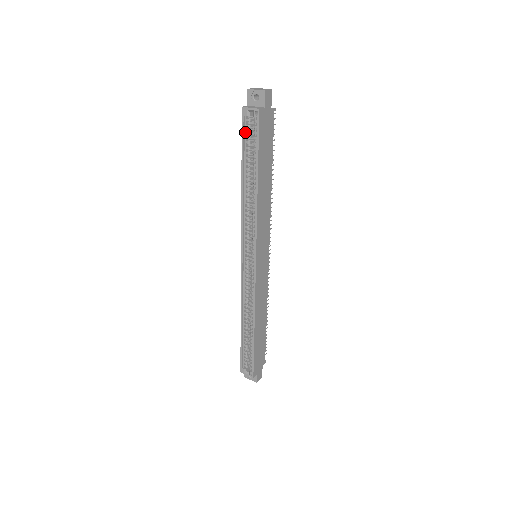
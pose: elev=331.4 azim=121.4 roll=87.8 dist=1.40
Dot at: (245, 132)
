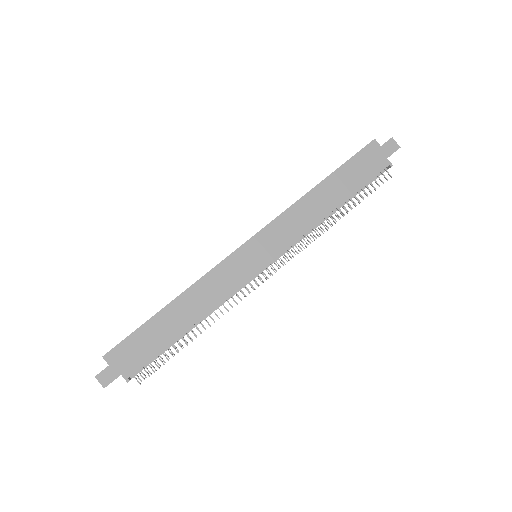
Dot at: occluded
